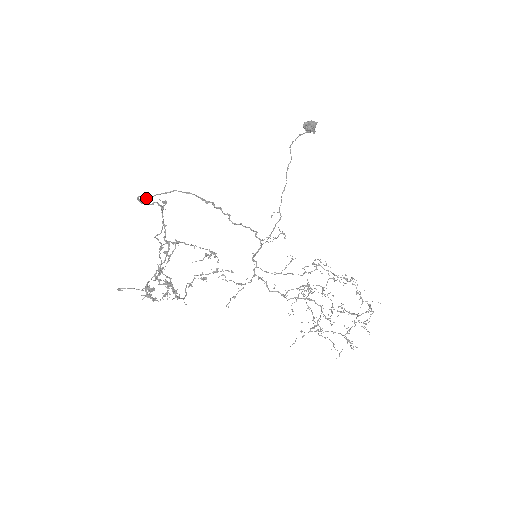
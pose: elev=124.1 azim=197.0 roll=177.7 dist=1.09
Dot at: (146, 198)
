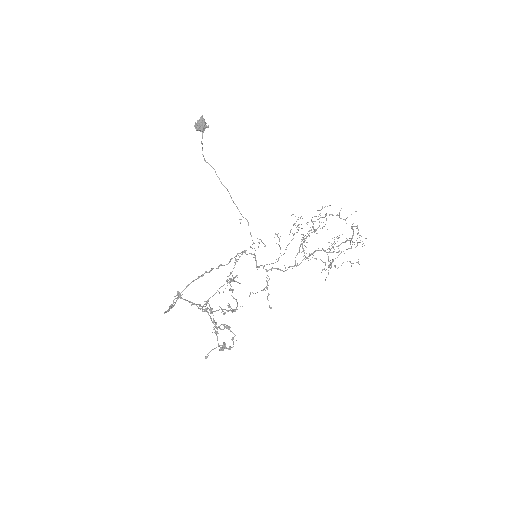
Dot at: occluded
